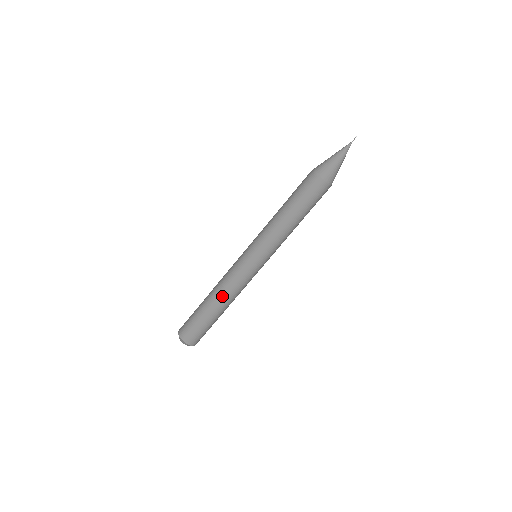
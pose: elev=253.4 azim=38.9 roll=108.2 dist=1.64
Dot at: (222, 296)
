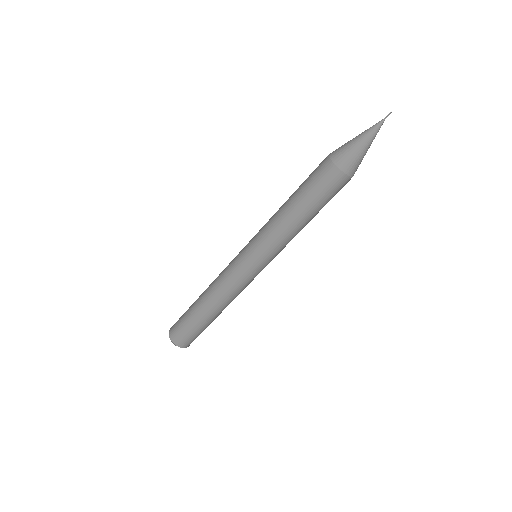
Dot at: (223, 305)
